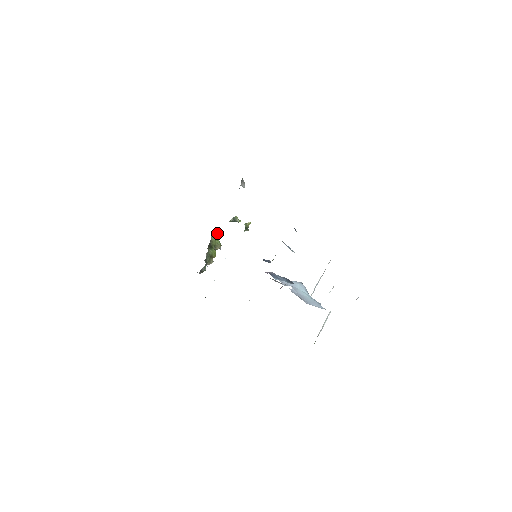
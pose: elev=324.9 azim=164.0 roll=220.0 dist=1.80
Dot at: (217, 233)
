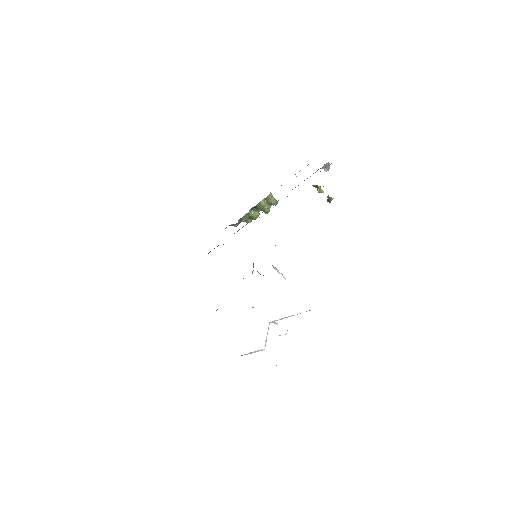
Dot at: (272, 199)
